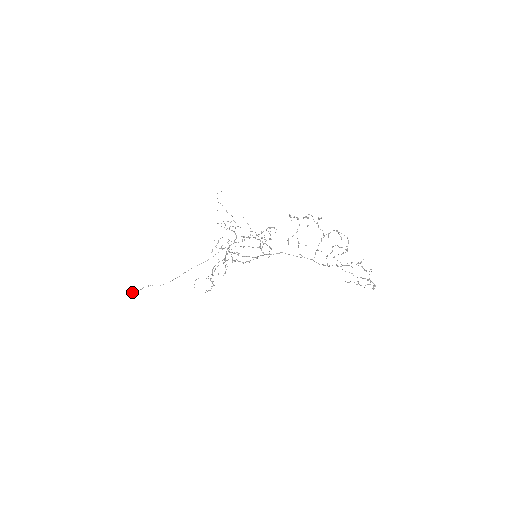
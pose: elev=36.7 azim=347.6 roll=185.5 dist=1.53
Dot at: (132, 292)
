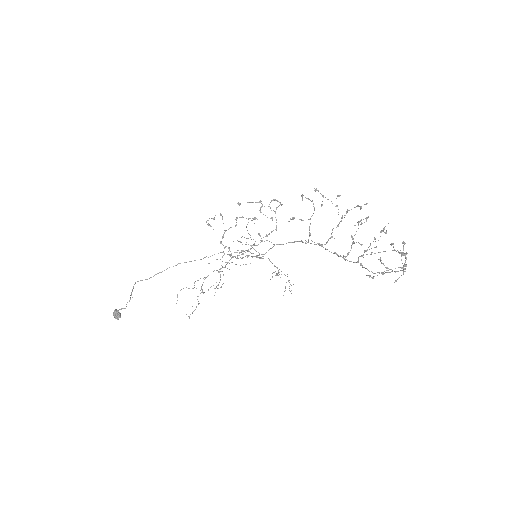
Dot at: (115, 310)
